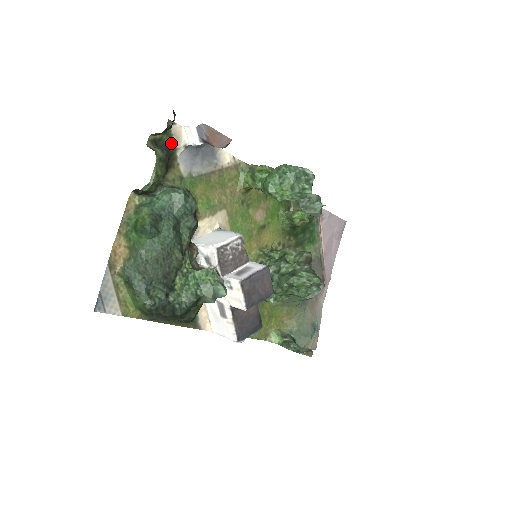
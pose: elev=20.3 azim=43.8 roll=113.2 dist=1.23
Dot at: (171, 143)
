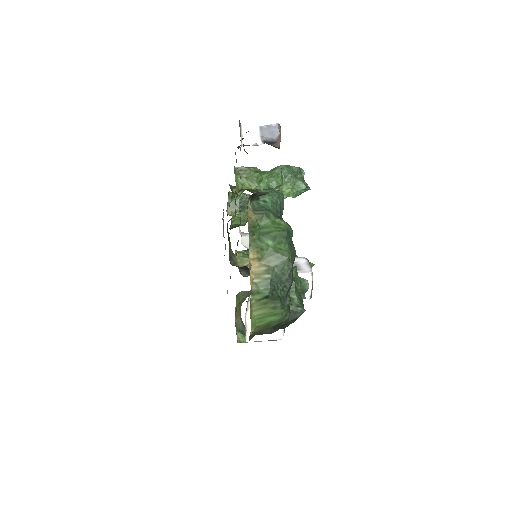
Dot at: occluded
